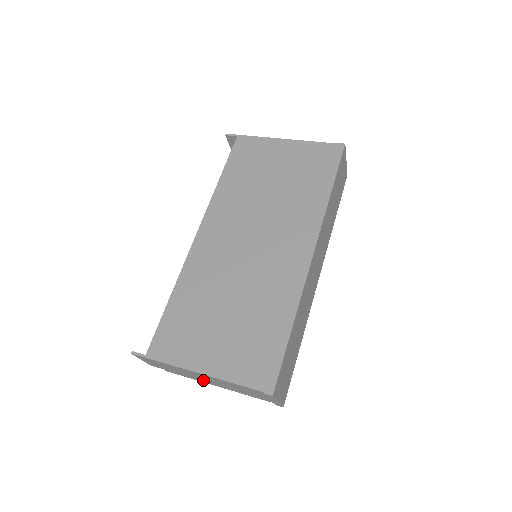
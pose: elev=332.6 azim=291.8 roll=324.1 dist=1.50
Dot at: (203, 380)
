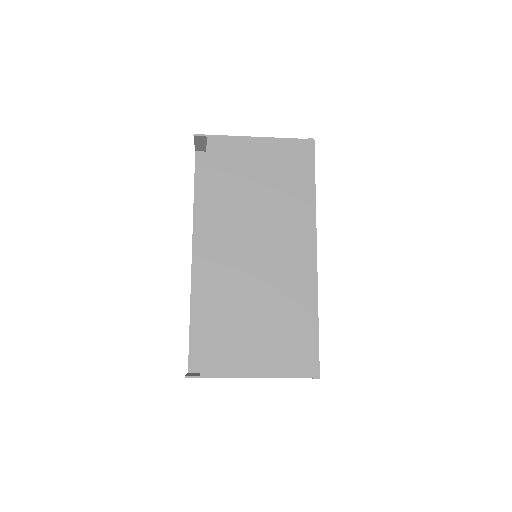
Dot at: occluded
